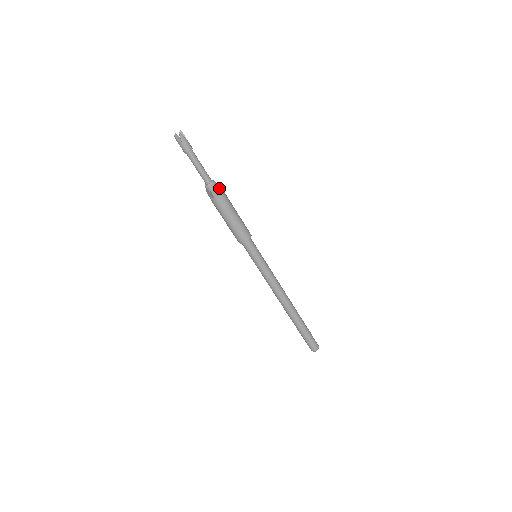
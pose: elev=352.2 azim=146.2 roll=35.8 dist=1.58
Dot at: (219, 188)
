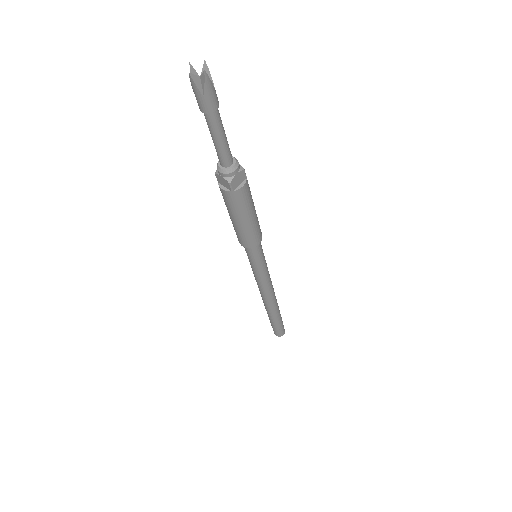
Dot at: (242, 175)
